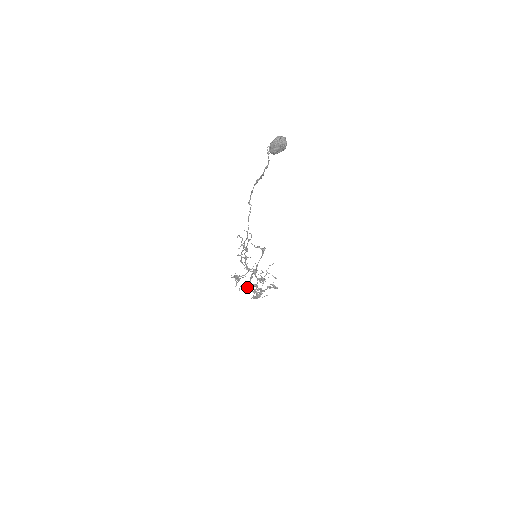
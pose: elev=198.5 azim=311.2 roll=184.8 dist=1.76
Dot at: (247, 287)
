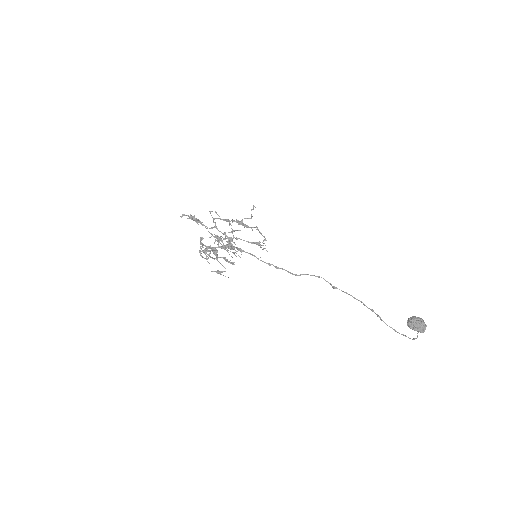
Dot at: (206, 246)
